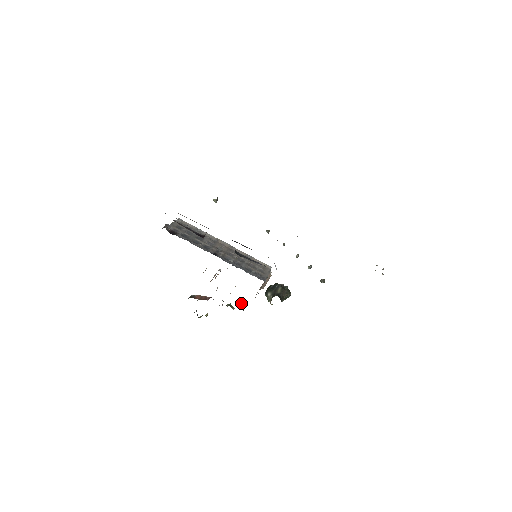
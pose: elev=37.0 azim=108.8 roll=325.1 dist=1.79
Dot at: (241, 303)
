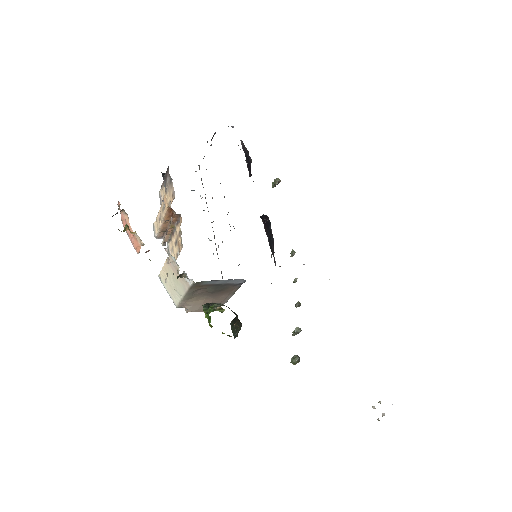
Dot at: (177, 272)
